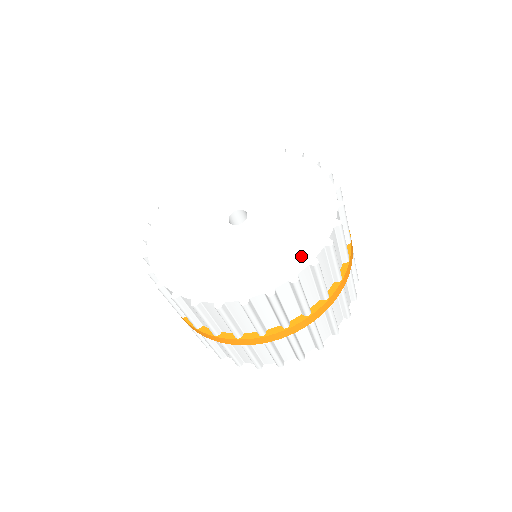
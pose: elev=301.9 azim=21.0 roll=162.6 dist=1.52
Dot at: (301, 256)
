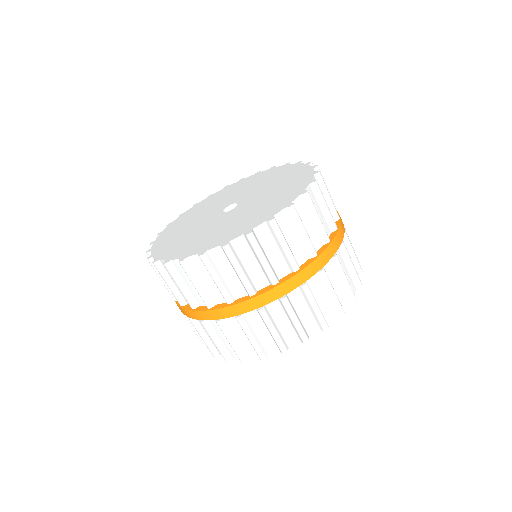
Dot at: (291, 195)
